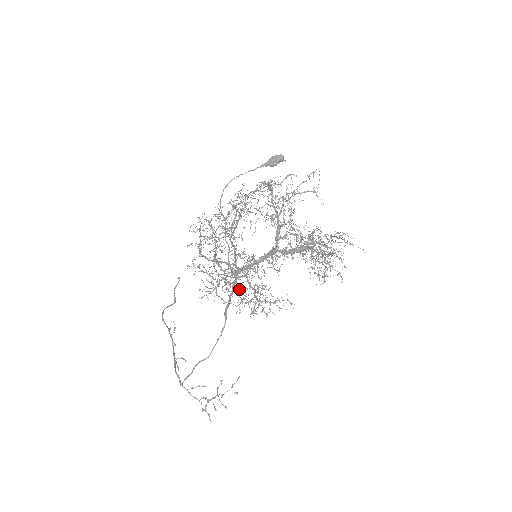
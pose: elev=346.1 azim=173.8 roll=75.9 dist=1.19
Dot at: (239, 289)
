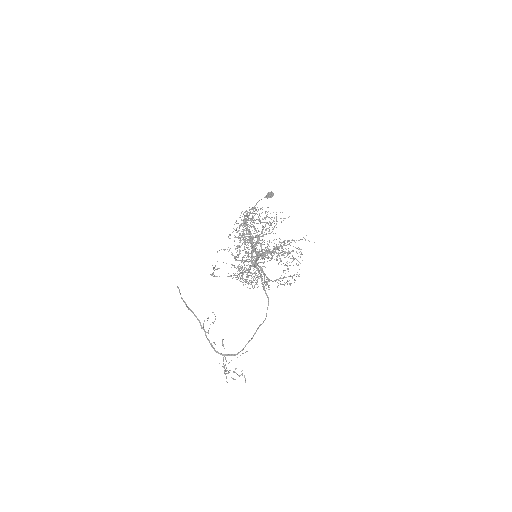
Dot at: occluded
